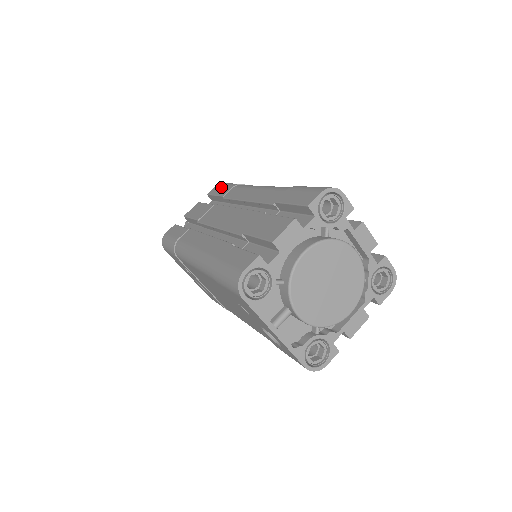
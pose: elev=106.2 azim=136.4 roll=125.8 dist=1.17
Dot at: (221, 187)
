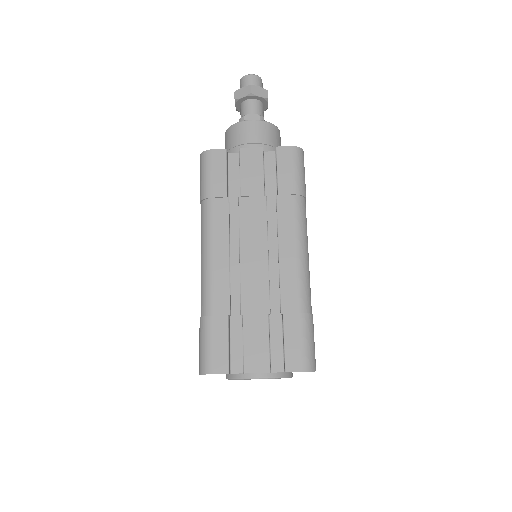
Dot at: (290, 166)
